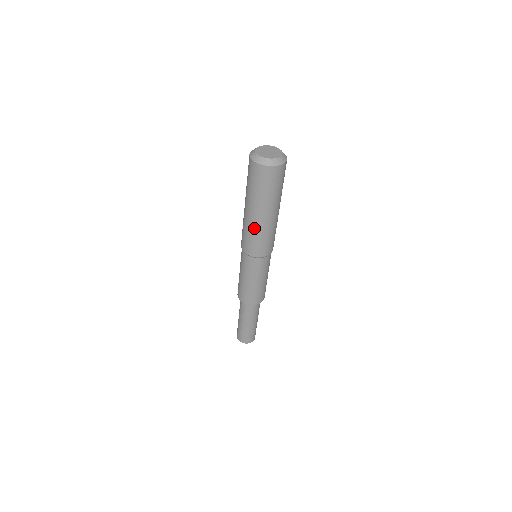
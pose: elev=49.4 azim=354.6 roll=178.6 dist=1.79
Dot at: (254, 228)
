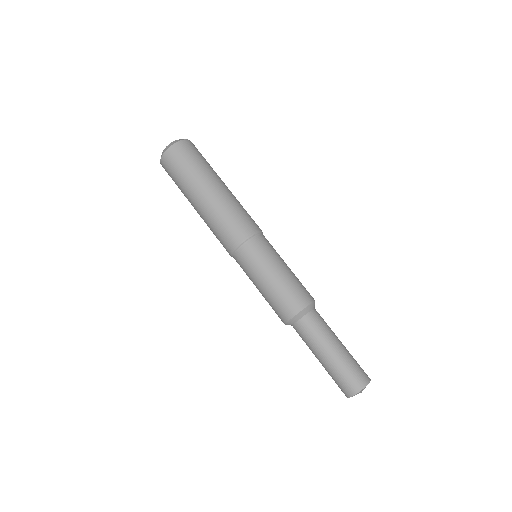
Dot at: (209, 216)
